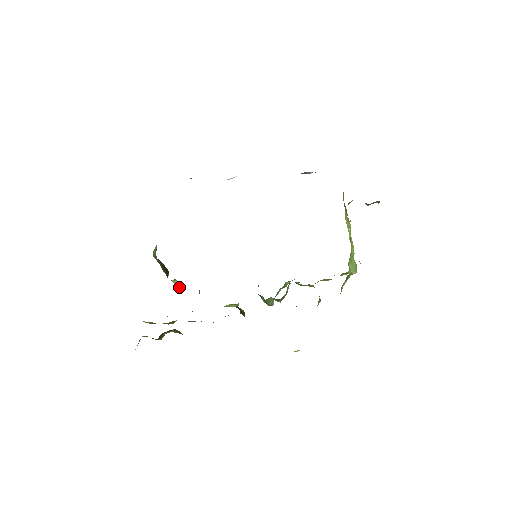
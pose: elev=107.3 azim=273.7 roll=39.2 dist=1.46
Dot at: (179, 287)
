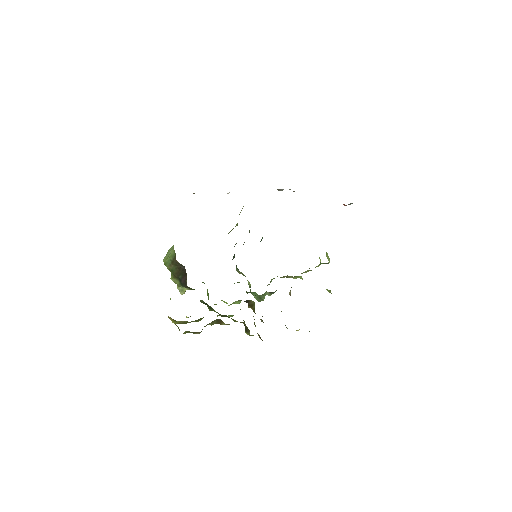
Dot at: occluded
